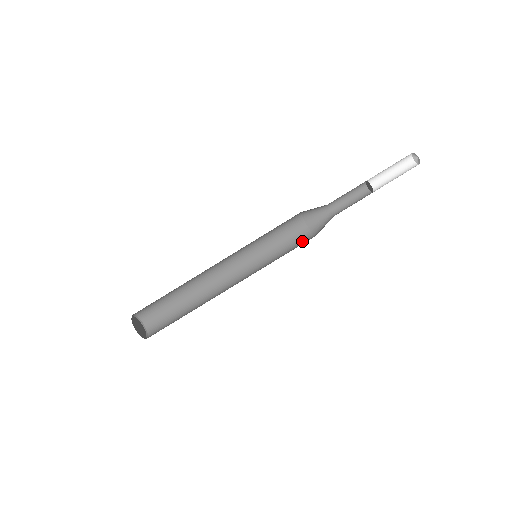
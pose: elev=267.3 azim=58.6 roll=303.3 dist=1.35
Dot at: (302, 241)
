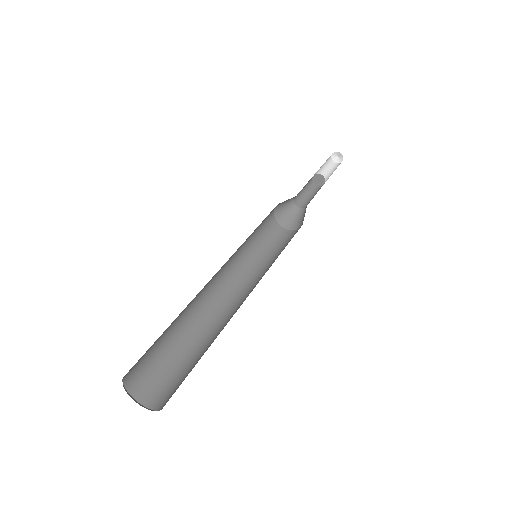
Dot at: (285, 238)
